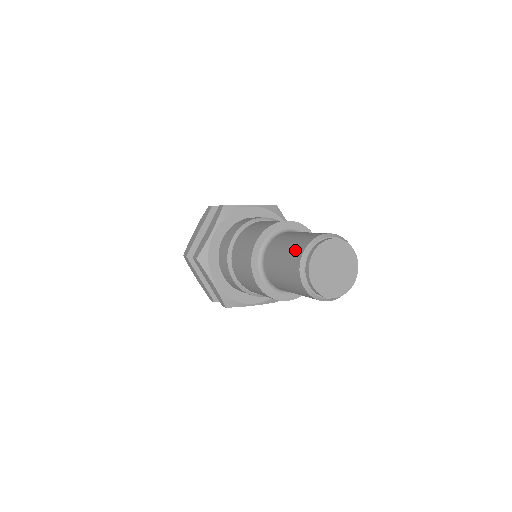
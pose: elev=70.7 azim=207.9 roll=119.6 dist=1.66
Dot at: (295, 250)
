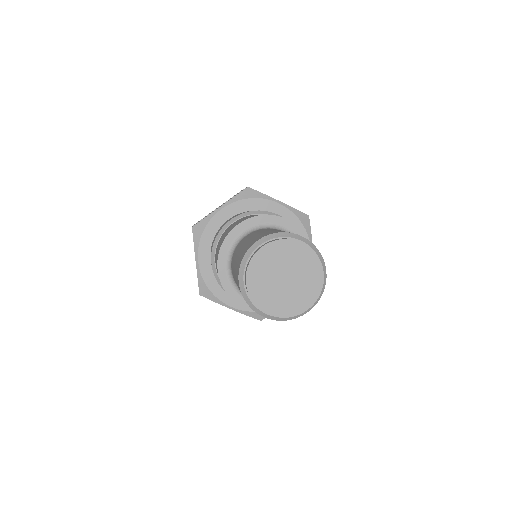
Dot at: (236, 278)
